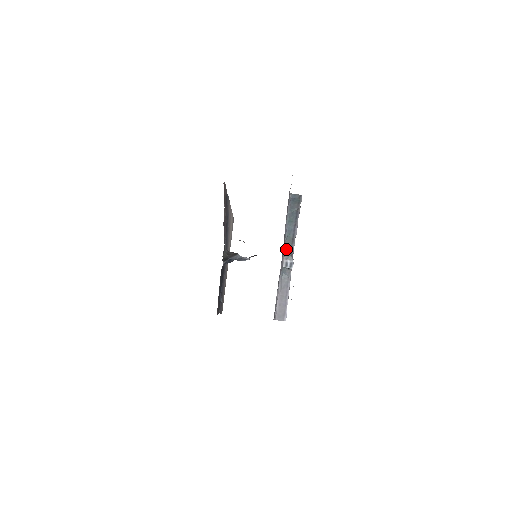
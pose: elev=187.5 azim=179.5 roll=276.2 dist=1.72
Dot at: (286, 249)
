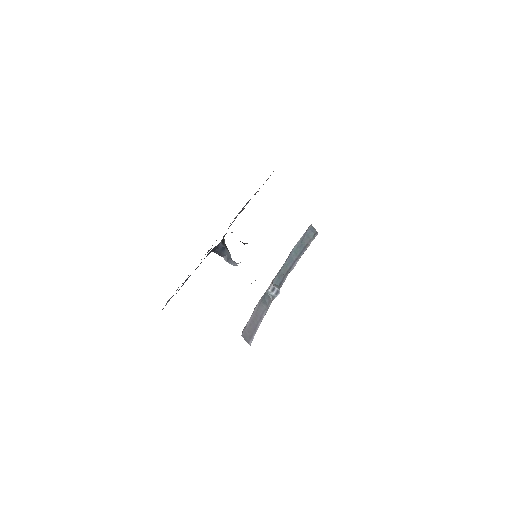
Dot at: (278, 276)
